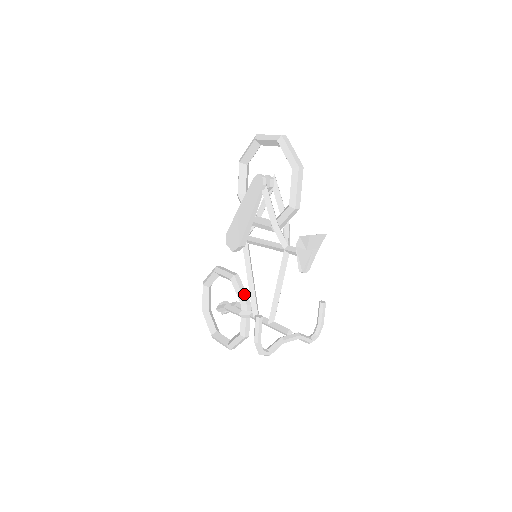
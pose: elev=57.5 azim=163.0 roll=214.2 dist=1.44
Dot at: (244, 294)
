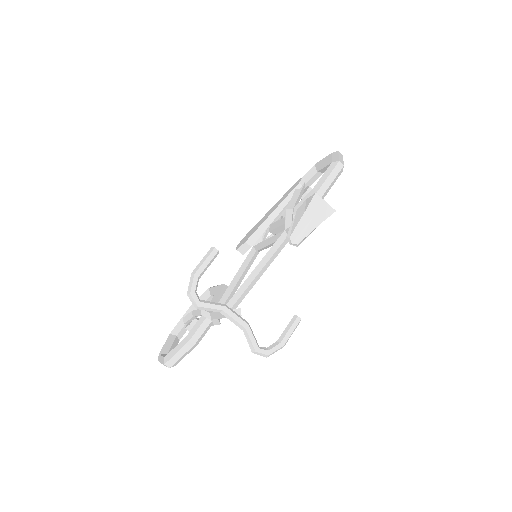
Dot at: occluded
